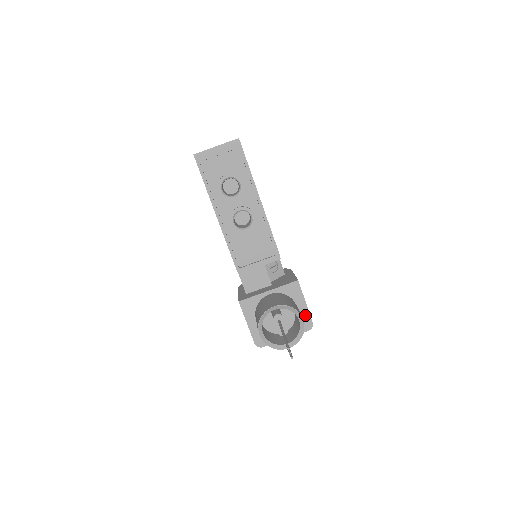
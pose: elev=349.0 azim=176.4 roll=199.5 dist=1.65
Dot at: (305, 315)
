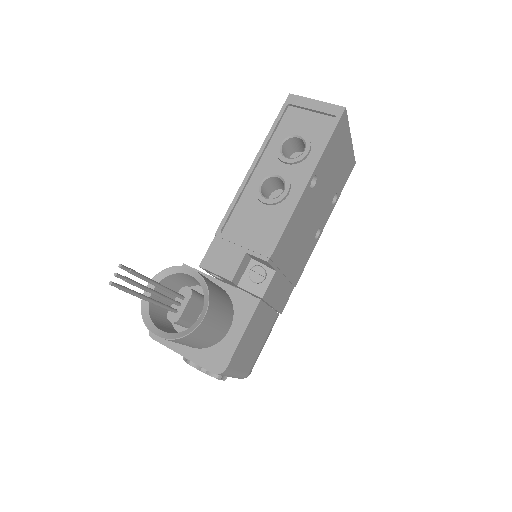
Dot at: (228, 349)
